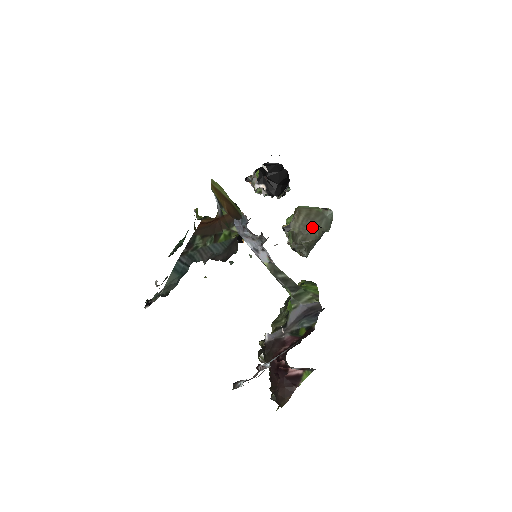
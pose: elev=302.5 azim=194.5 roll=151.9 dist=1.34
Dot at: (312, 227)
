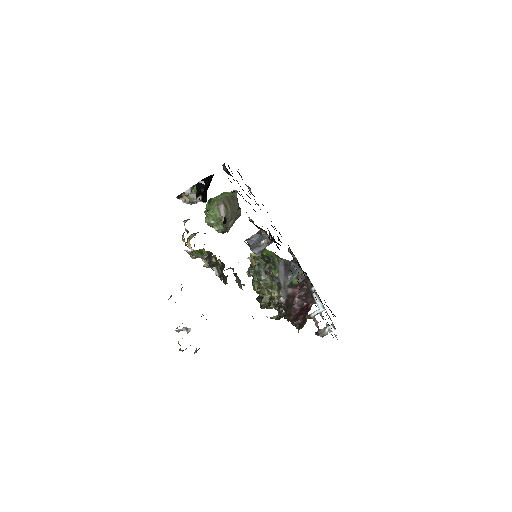
Dot at: (238, 211)
